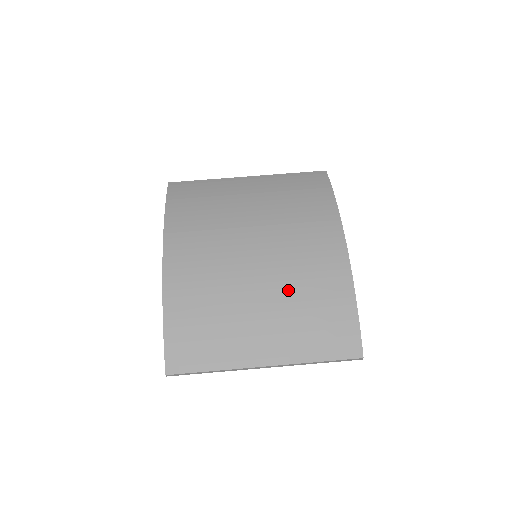
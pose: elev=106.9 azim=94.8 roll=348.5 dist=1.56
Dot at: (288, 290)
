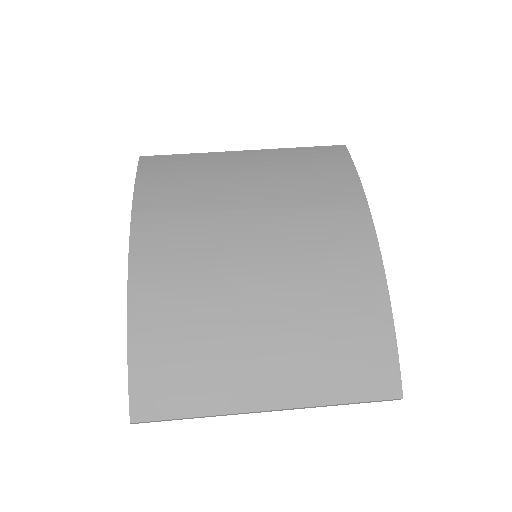
Dot at: (301, 304)
